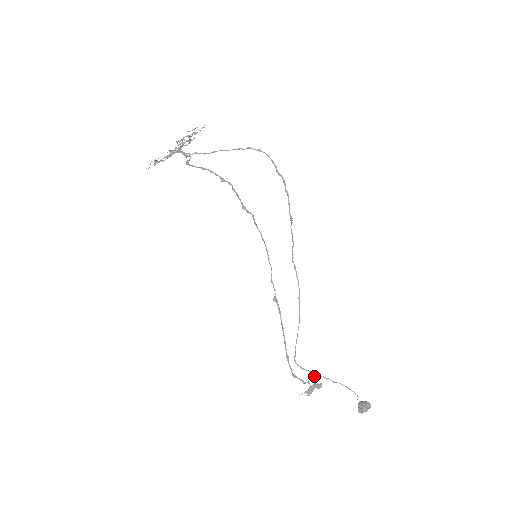
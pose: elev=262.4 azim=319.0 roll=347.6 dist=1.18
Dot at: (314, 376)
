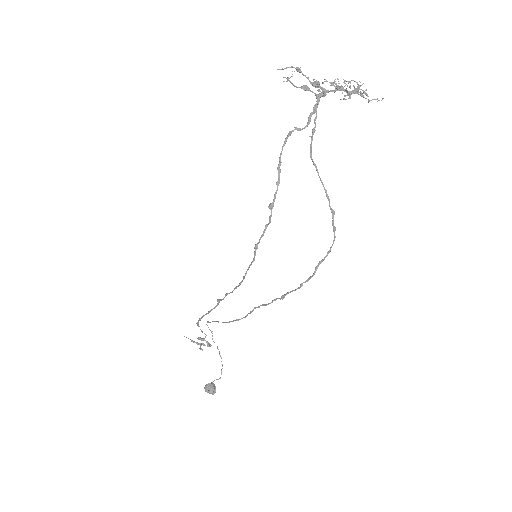
Dot at: (212, 338)
